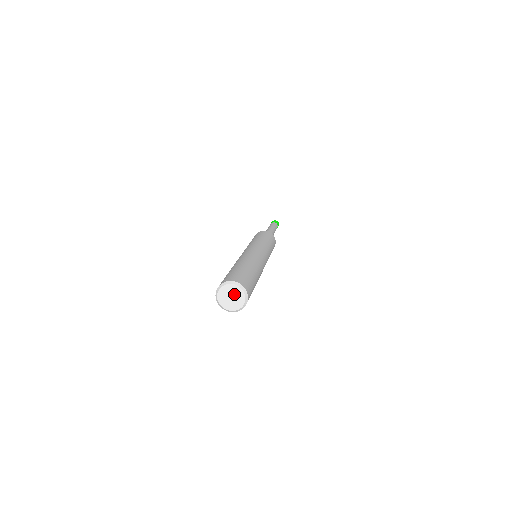
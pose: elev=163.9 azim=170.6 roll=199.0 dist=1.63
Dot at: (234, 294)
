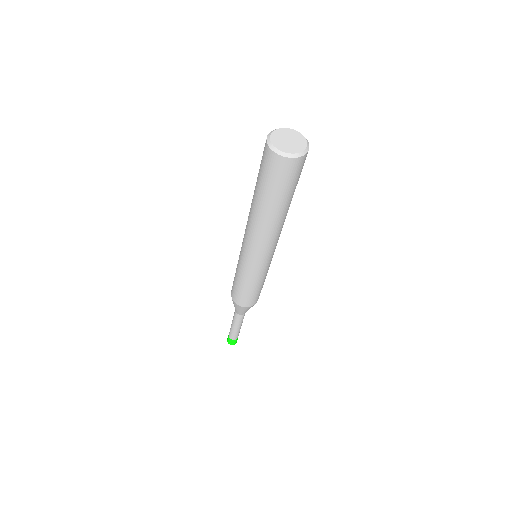
Dot at: (294, 140)
